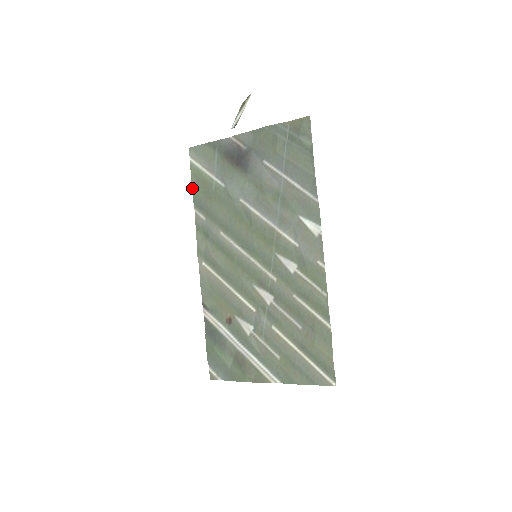
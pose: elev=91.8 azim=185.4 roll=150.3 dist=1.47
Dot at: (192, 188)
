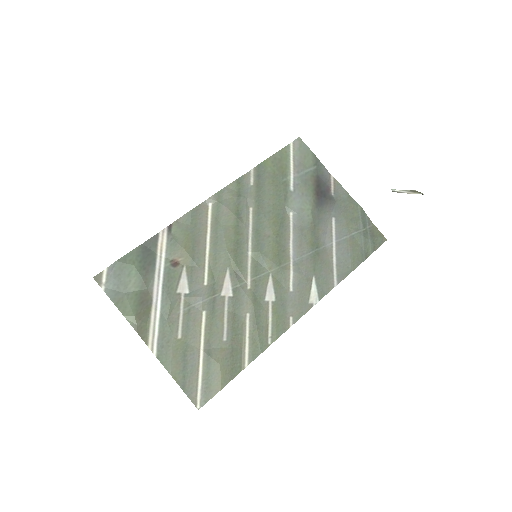
Dot at: (270, 157)
